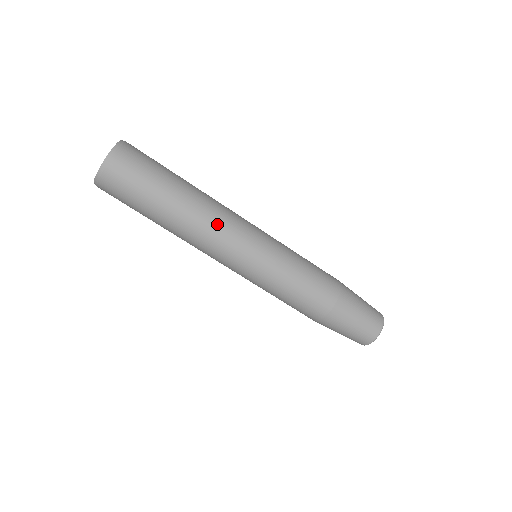
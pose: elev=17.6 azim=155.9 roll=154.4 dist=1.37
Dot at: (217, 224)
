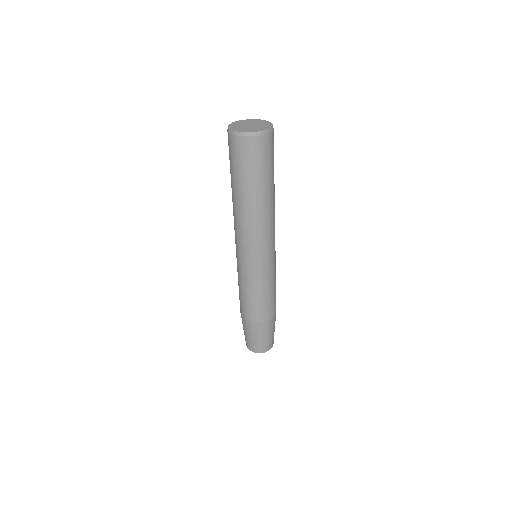
Dot at: (274, 222)
